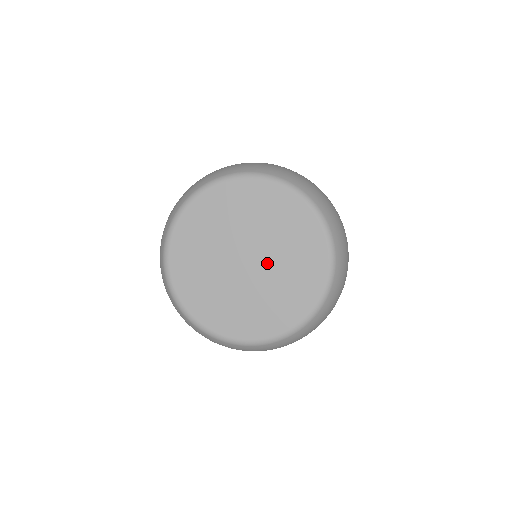
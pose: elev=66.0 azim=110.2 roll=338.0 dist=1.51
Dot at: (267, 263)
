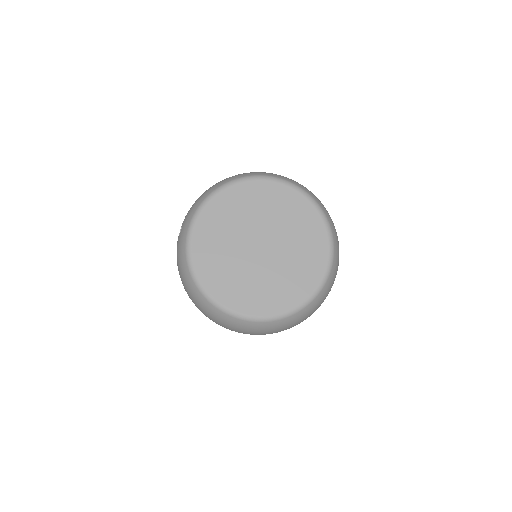
Dot at: (274, 258)
